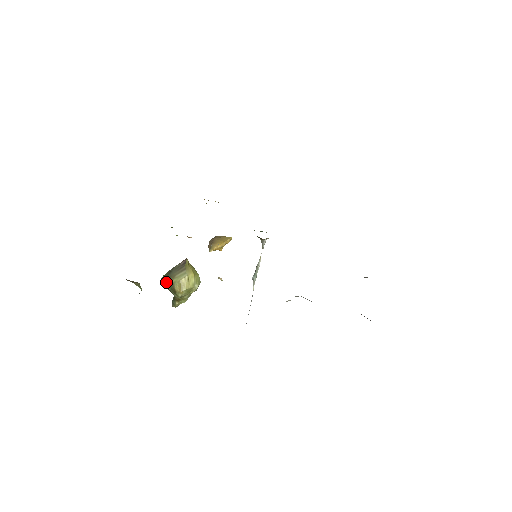
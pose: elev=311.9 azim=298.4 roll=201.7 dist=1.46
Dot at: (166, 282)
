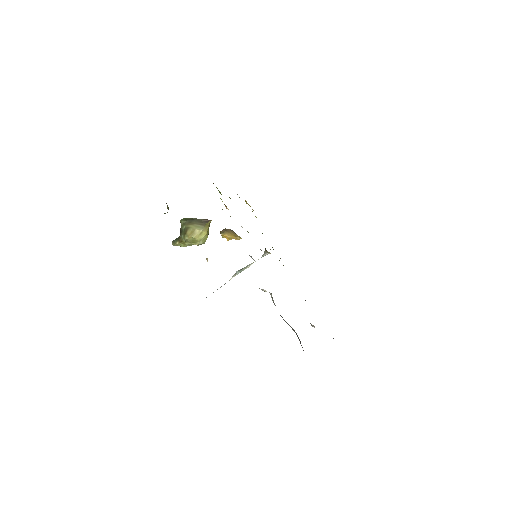
Dot at: (184, 223)
